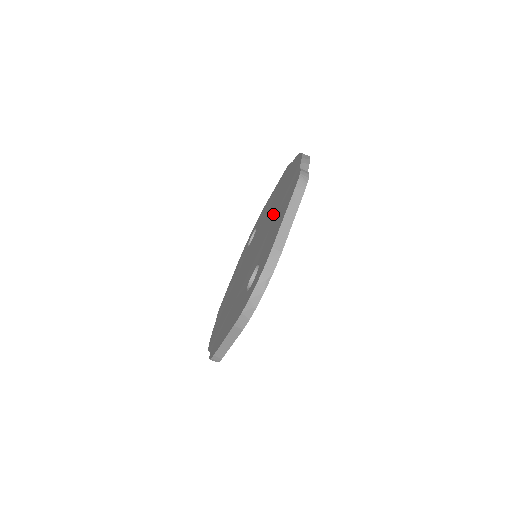
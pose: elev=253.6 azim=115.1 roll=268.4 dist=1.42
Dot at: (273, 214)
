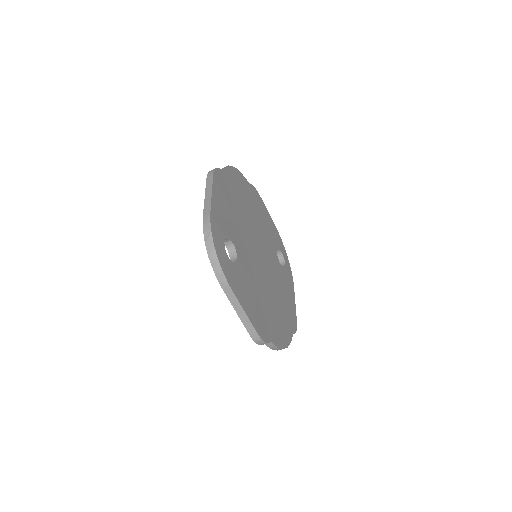
Dot at: occluded
